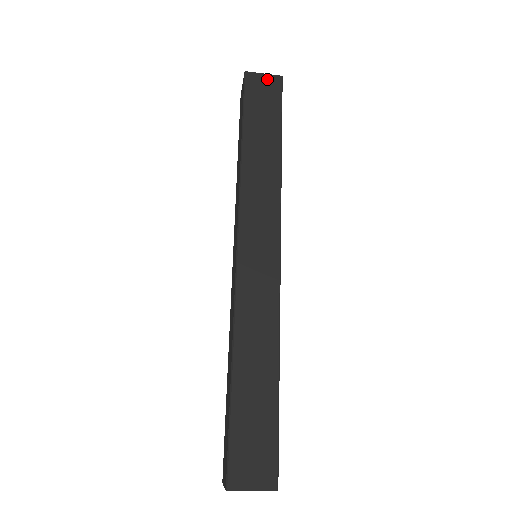
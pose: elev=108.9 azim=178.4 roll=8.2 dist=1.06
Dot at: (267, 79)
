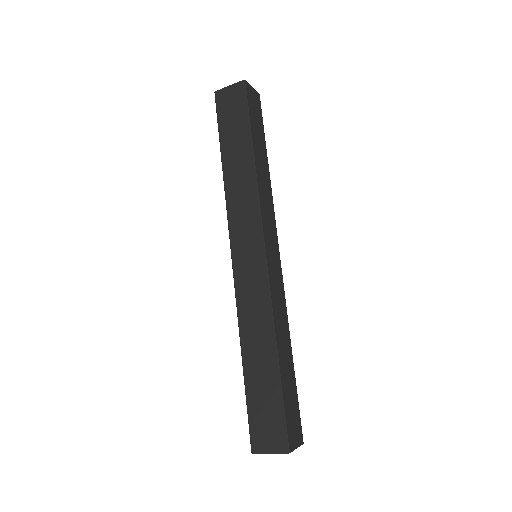
Dot at: (232, 90)
